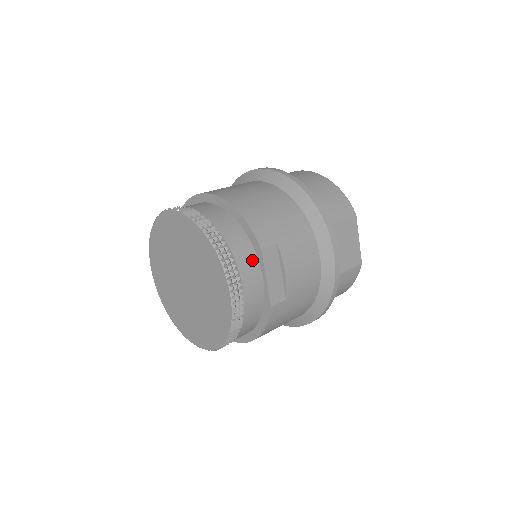
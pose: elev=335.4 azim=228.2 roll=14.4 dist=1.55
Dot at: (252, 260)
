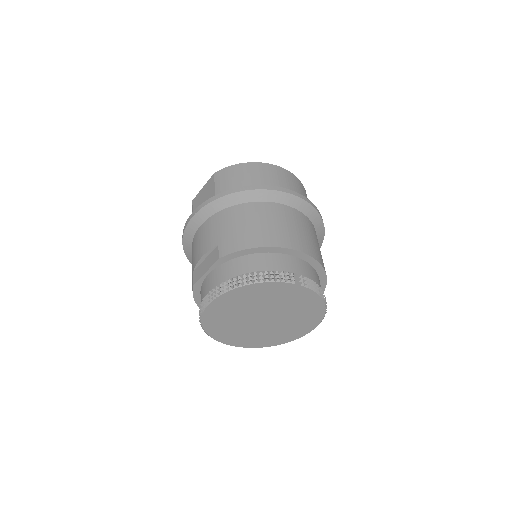
Dot at: occluded
